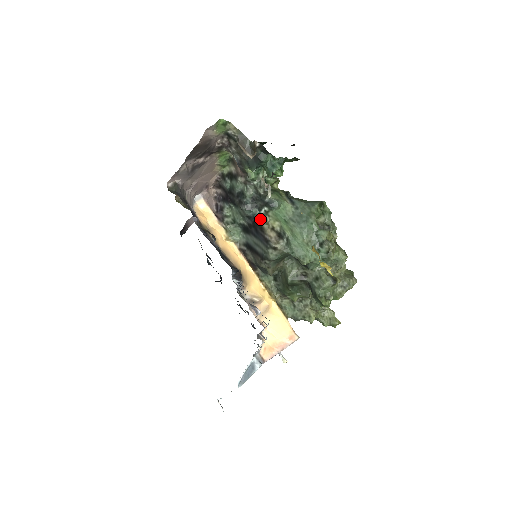
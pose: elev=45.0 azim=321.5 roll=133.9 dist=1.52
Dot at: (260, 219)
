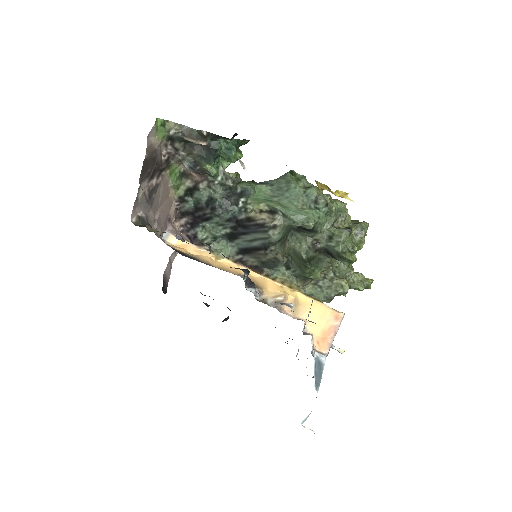
Dot at: (242, 213)
